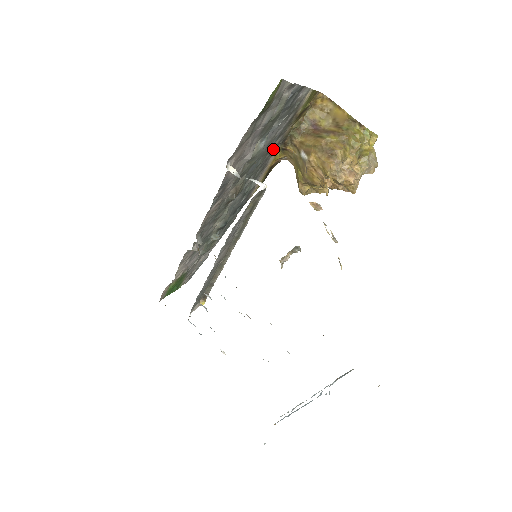
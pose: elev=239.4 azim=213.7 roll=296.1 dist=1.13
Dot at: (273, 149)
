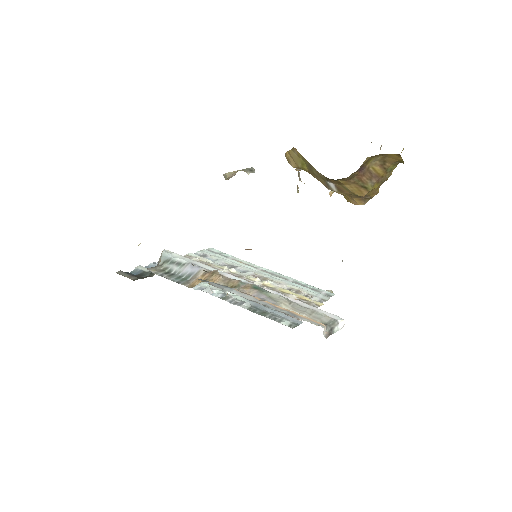
Dot at: occluded
